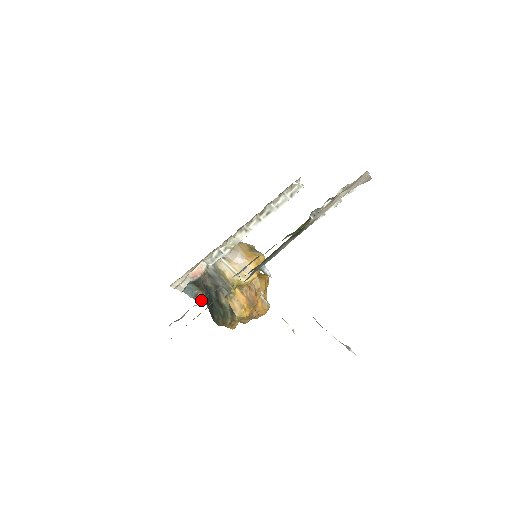
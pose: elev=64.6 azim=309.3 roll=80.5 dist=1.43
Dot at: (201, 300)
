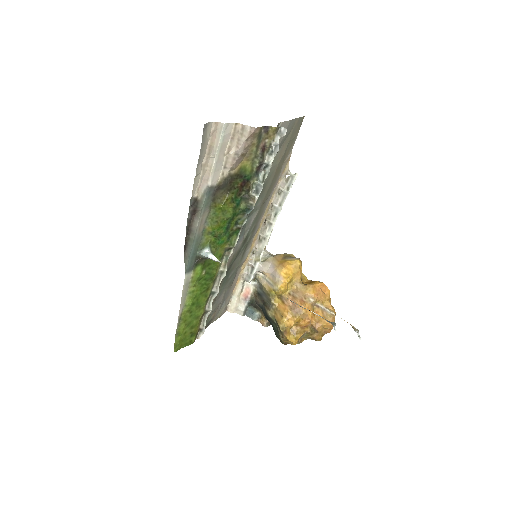
Dot at: (264, 321)
